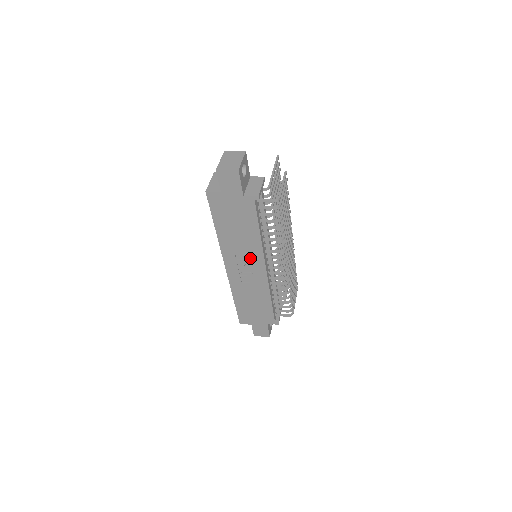
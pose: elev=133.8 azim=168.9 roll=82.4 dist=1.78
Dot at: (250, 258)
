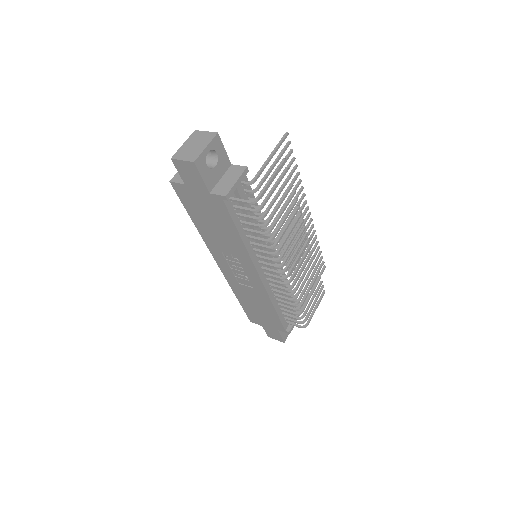
Dot at: (240, 261)
